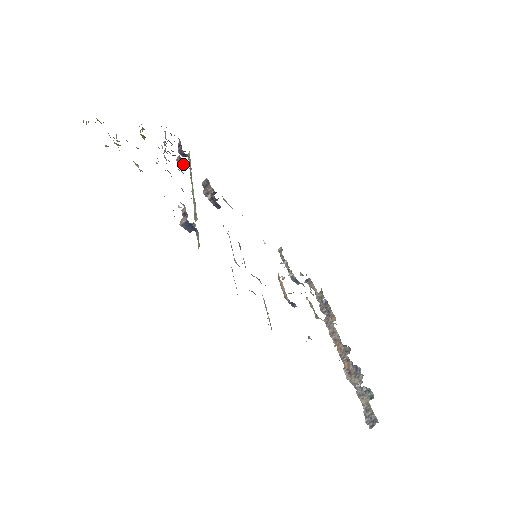
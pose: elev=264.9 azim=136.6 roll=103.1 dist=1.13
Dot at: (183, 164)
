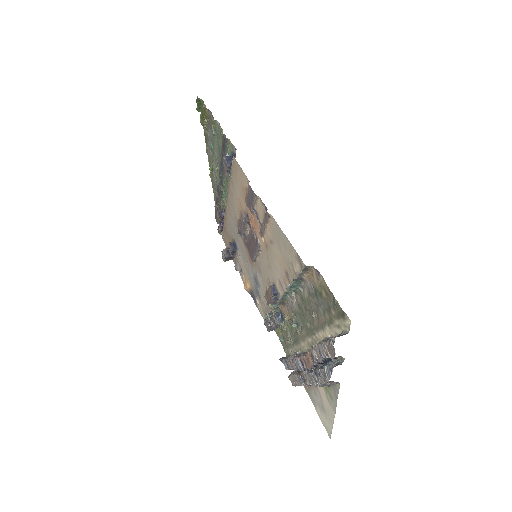
Dot at: (222, 214)
